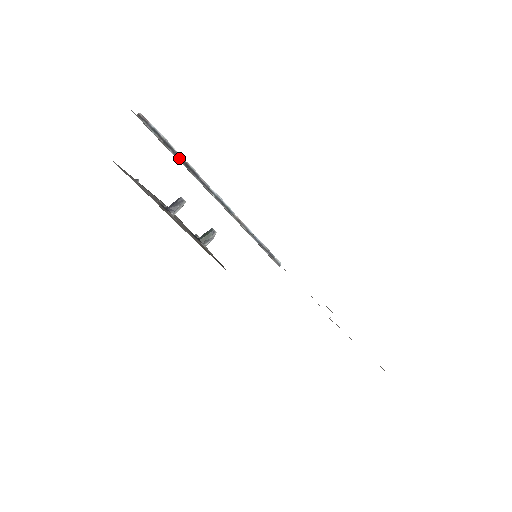
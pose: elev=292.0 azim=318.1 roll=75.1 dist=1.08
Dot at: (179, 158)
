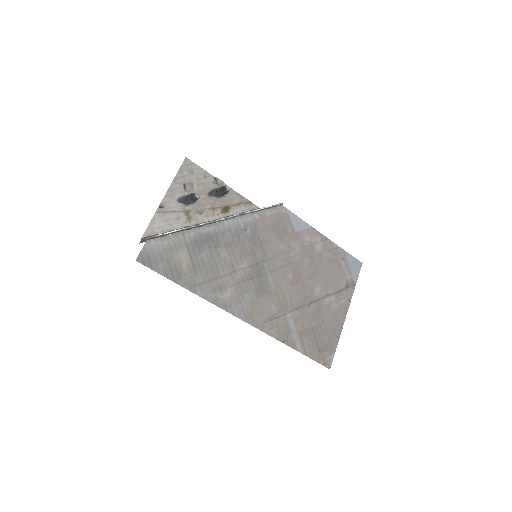
Dot at: (185, 230)
